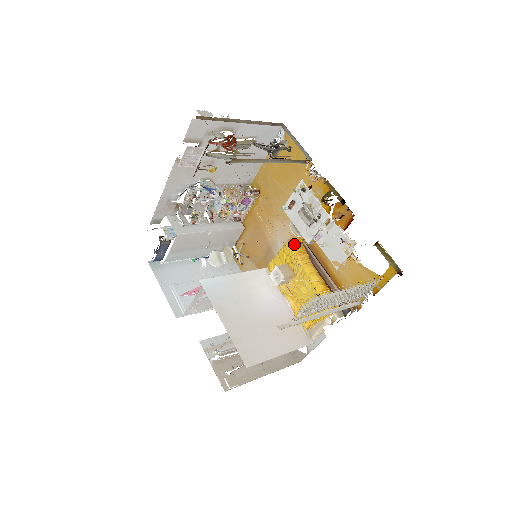
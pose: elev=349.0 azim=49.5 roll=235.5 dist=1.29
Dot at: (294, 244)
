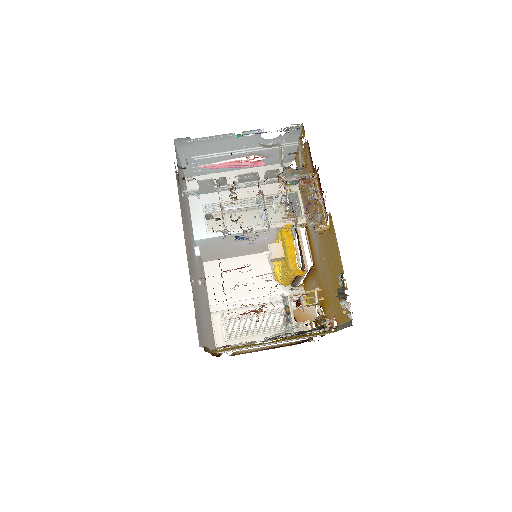
Dot at: (293, 273)
